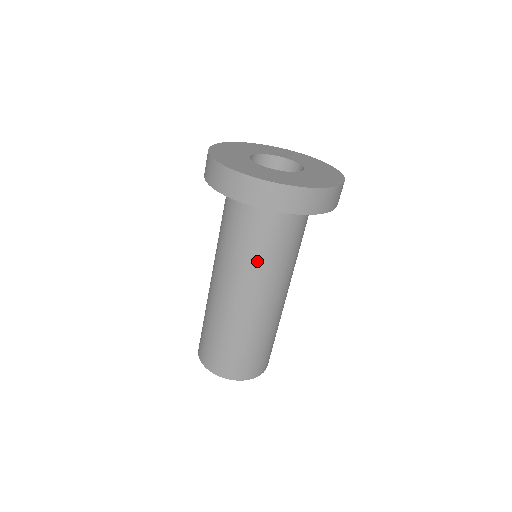
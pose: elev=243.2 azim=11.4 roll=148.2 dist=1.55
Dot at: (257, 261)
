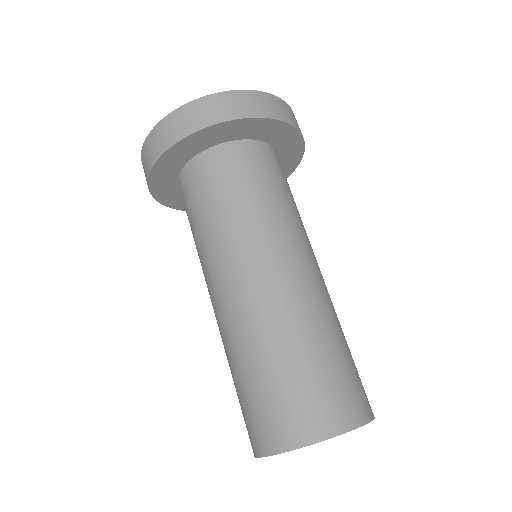
Dot at: (202, 240)
